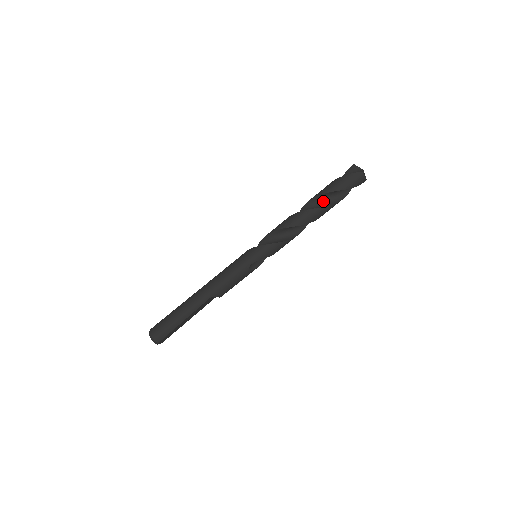
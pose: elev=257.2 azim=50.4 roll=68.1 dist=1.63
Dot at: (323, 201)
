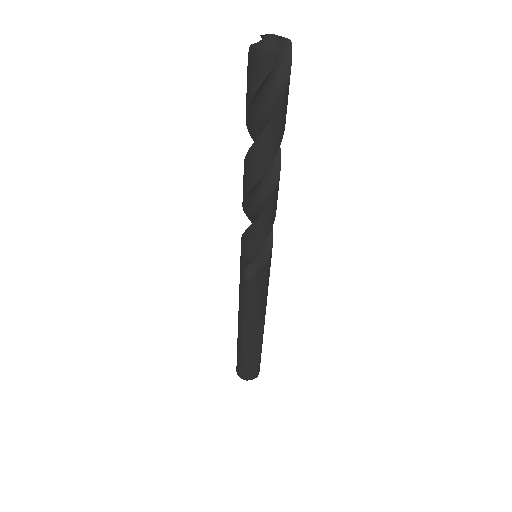
Dot at: (258, 135)
